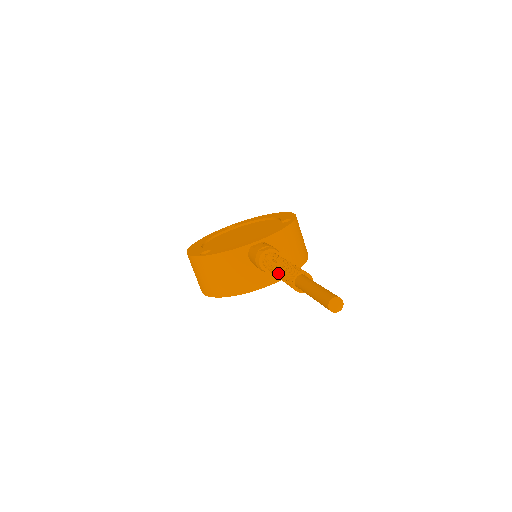
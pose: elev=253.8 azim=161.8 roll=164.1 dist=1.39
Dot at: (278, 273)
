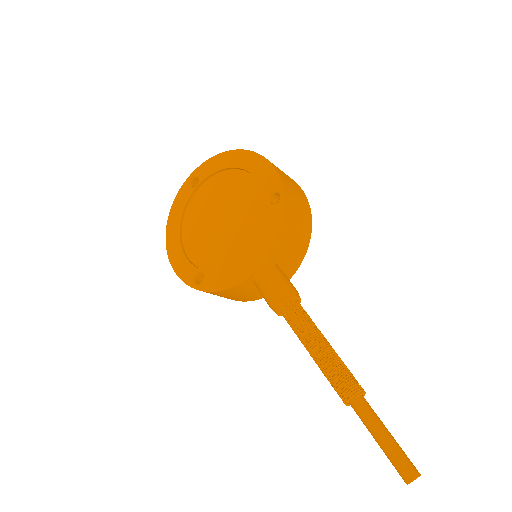
Dot at: occluded
